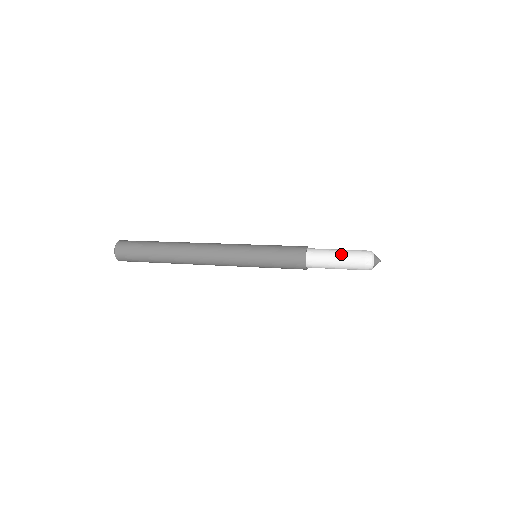
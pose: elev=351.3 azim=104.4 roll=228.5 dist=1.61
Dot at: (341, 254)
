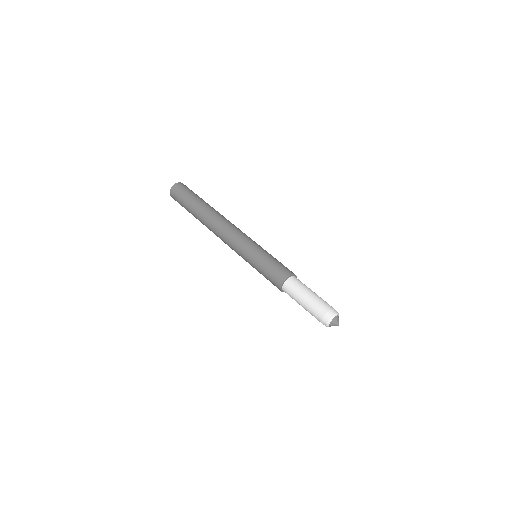
Dot at: (307, 302)
